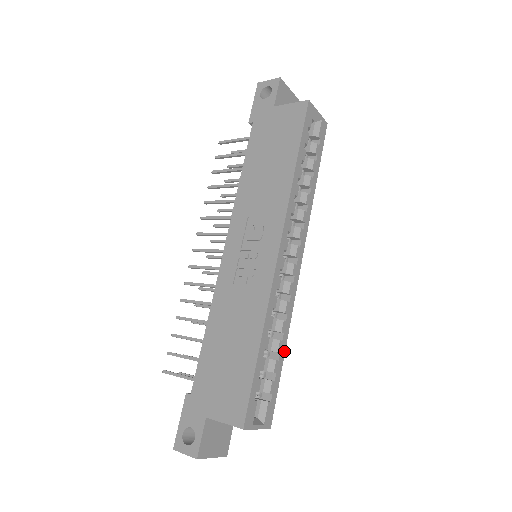
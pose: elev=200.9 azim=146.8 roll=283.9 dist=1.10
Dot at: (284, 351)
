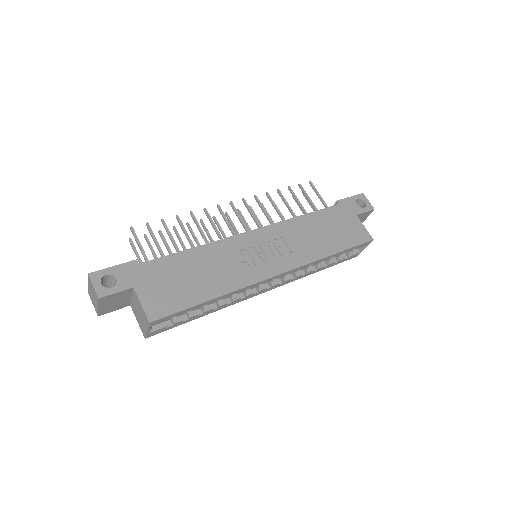
Dot at: (204, 315)
